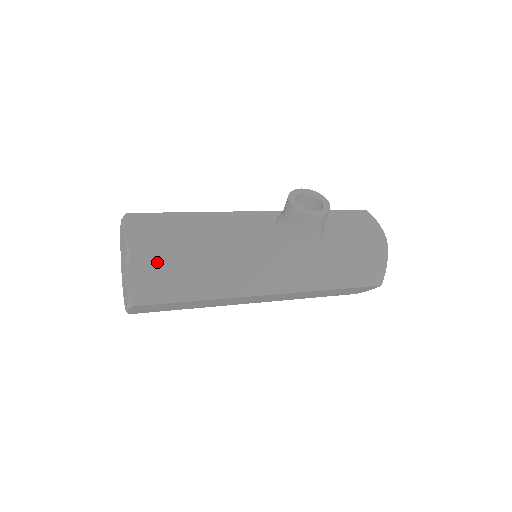
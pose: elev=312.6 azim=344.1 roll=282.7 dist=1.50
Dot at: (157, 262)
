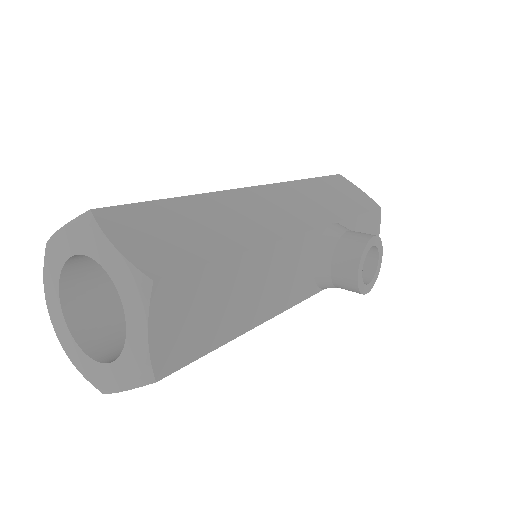
Dot at: occluded
